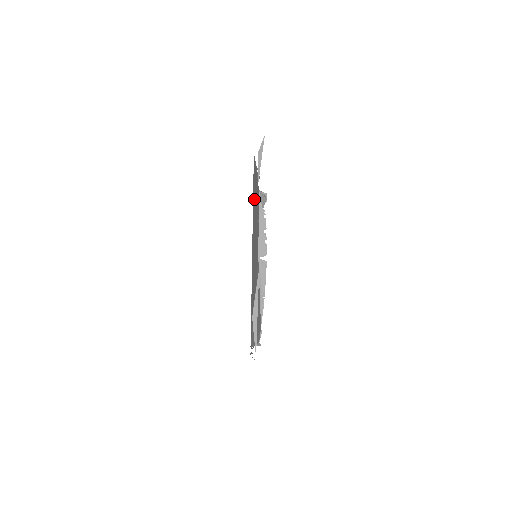
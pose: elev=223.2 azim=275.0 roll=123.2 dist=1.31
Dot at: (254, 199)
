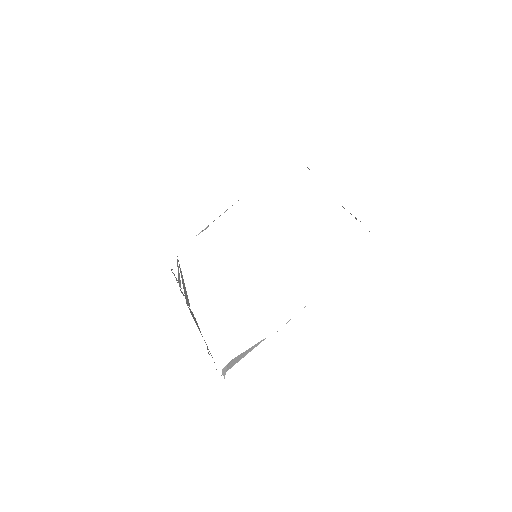
Dot at: occluded
